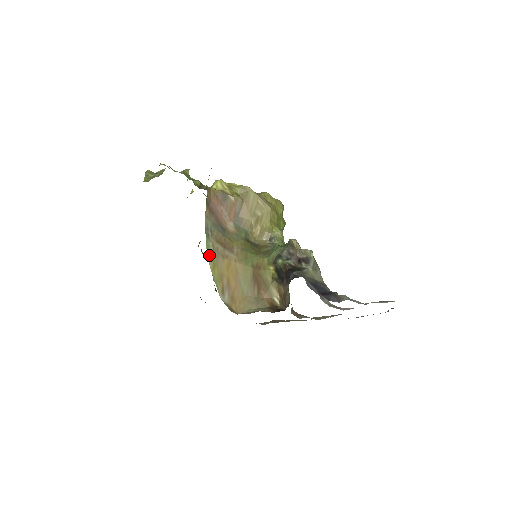
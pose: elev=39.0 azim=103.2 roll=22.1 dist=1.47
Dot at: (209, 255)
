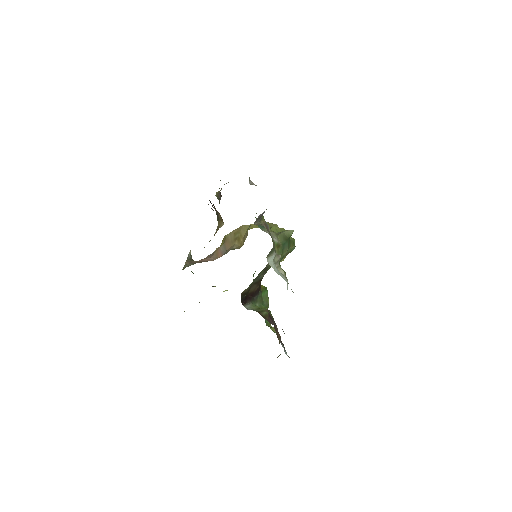
Dot at: occluded
